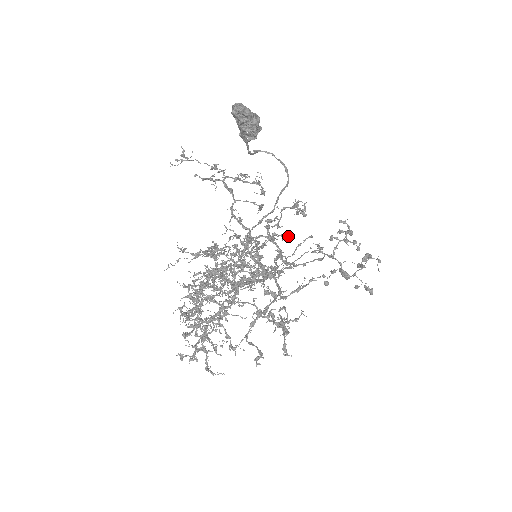
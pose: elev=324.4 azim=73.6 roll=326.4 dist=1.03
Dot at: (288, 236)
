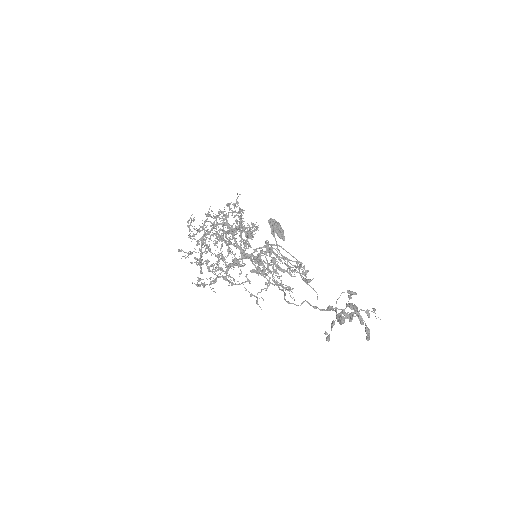
Dot at: (284, 263)
